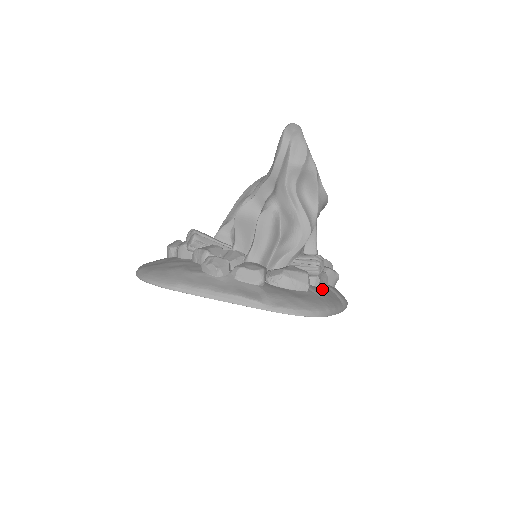
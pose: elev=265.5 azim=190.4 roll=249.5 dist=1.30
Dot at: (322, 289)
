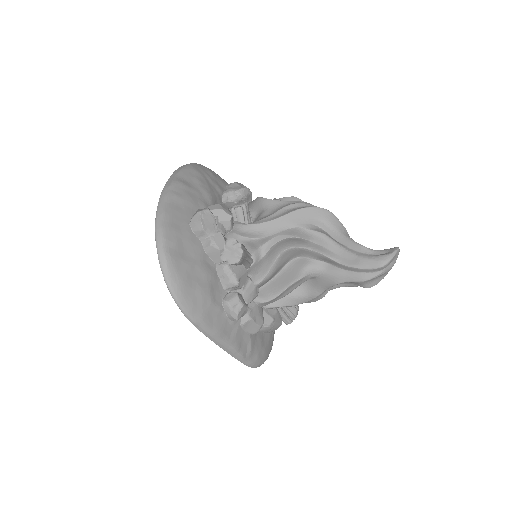
Dot at: occluded
